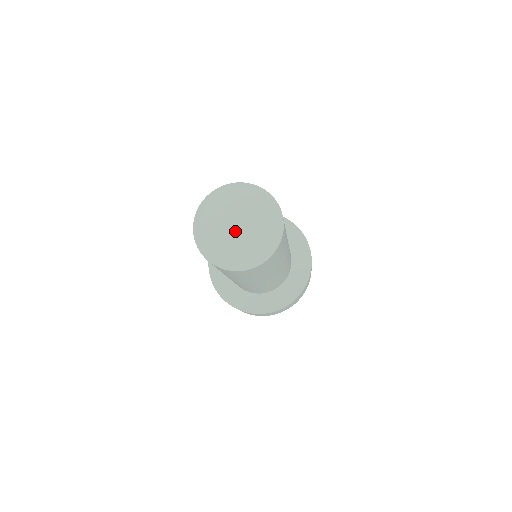
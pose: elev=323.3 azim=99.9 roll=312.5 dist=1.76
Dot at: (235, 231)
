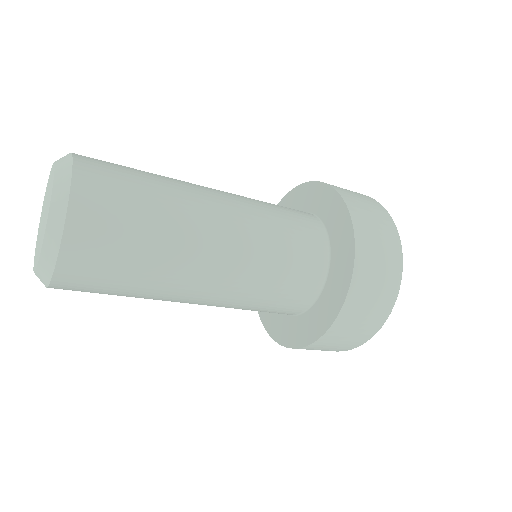
Dot at: (41, 229)
